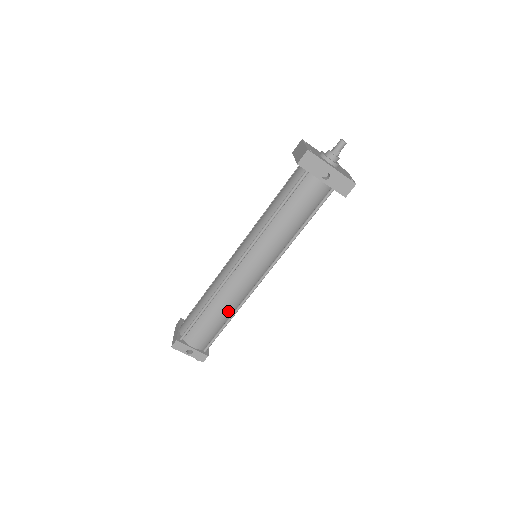
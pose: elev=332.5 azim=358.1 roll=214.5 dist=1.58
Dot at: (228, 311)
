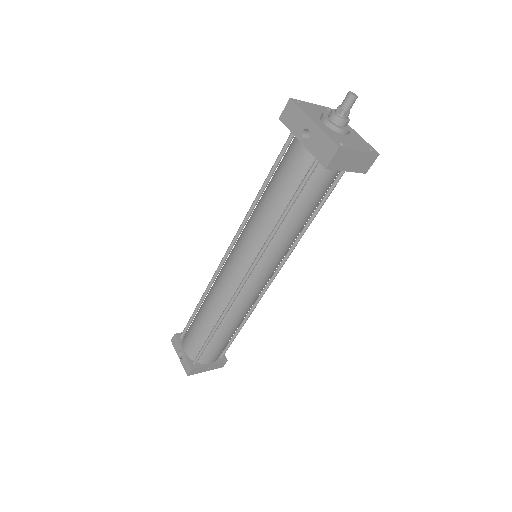
Dot at: (213, 315)
